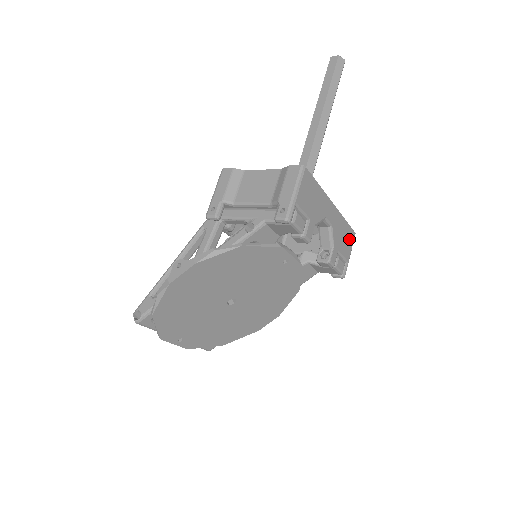
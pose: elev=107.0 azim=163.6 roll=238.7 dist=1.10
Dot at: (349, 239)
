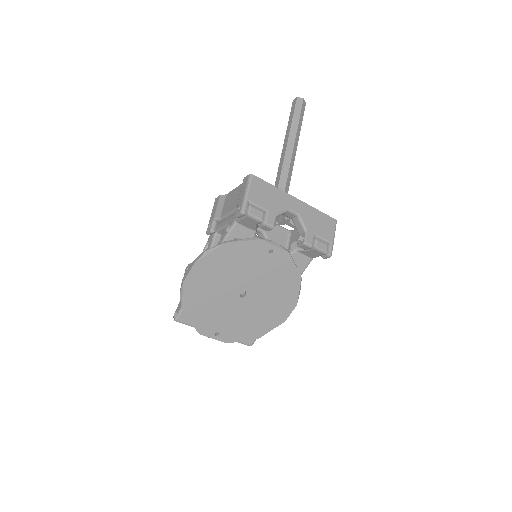
Dot at: (328, 225)
